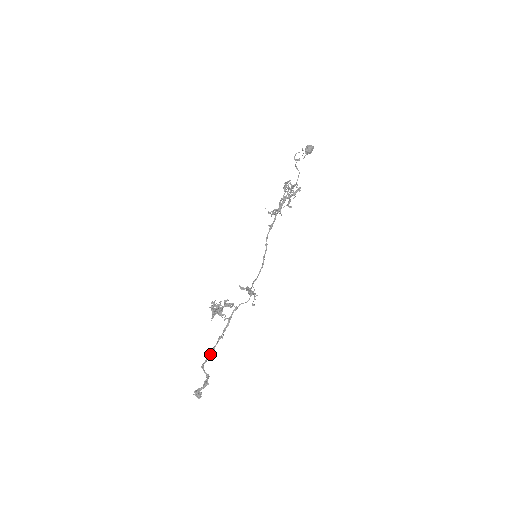
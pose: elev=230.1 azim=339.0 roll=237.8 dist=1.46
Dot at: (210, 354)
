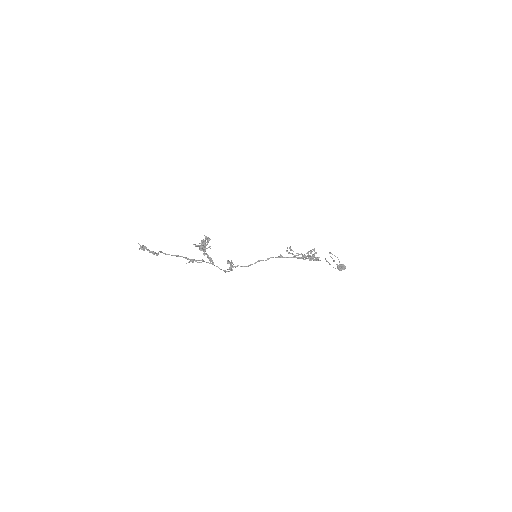
Dot at: (171, 255)
